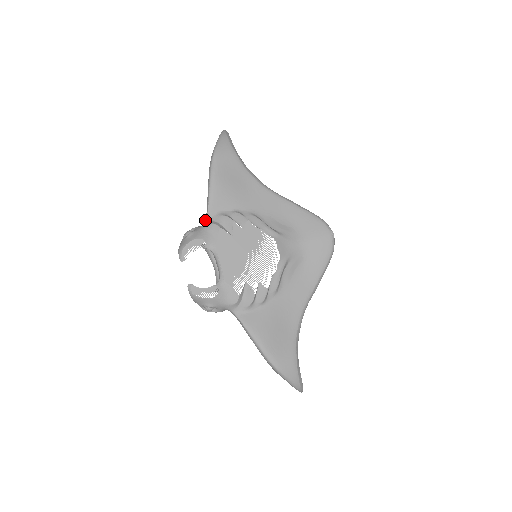
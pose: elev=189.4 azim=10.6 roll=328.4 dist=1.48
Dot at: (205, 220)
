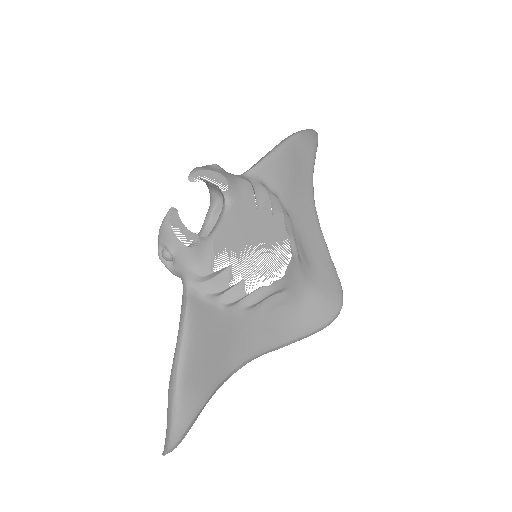
Dot at: (241, 174)
